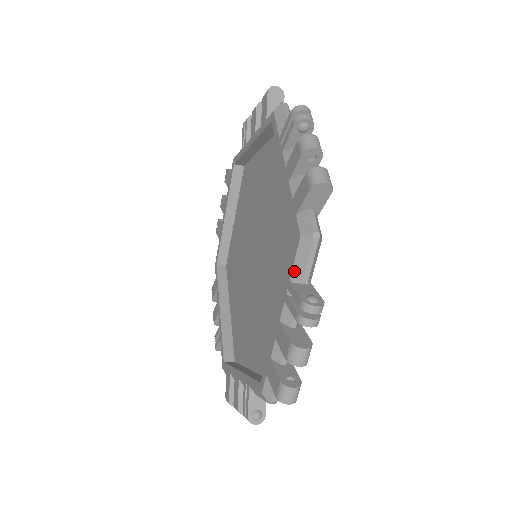
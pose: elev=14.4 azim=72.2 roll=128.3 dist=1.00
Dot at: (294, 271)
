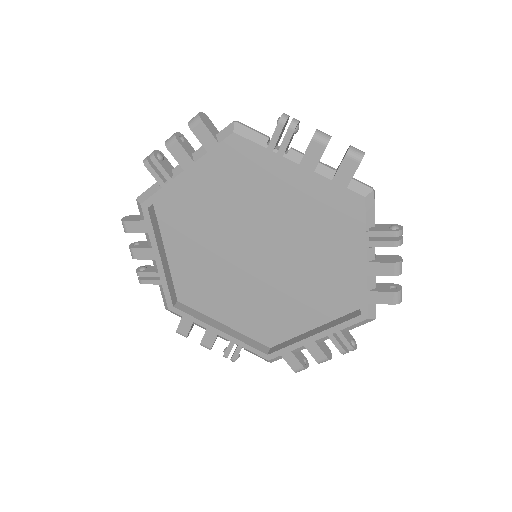
Dot at: (367, 222)
